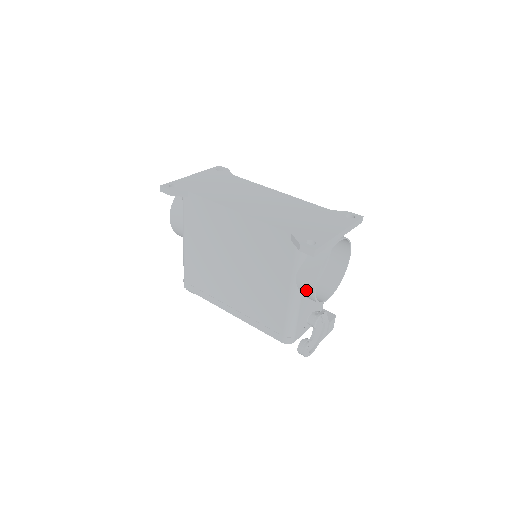
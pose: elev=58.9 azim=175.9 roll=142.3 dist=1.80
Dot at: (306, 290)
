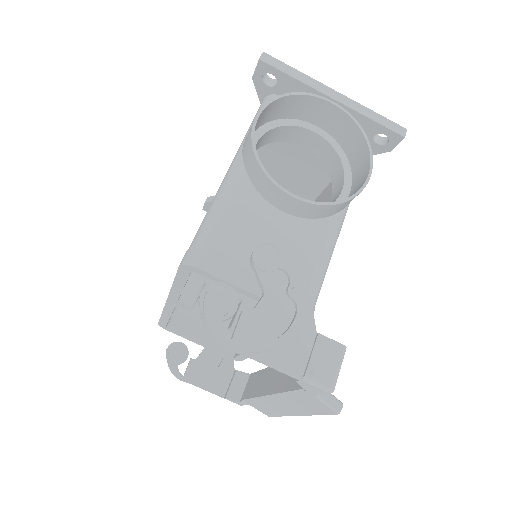
Dot at: (247, 142)
